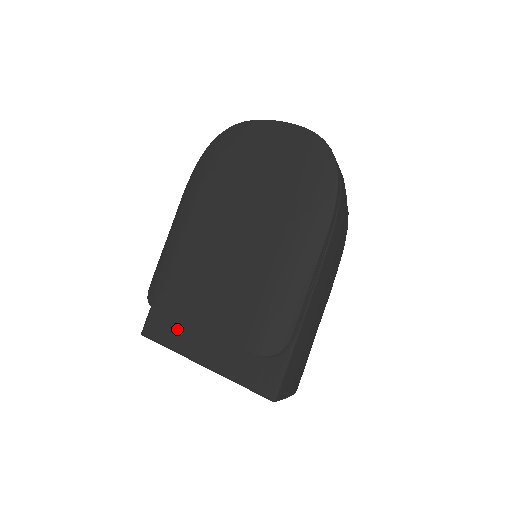
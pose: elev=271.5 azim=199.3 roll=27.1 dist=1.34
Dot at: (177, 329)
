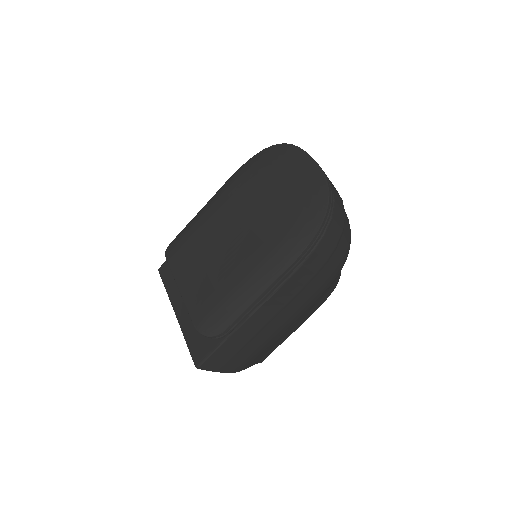
Dot at: occluded
